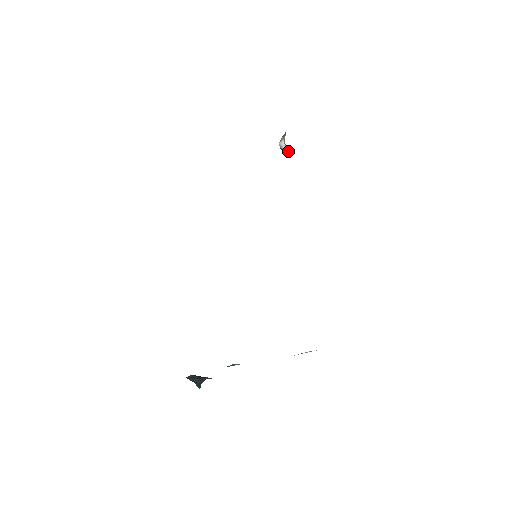
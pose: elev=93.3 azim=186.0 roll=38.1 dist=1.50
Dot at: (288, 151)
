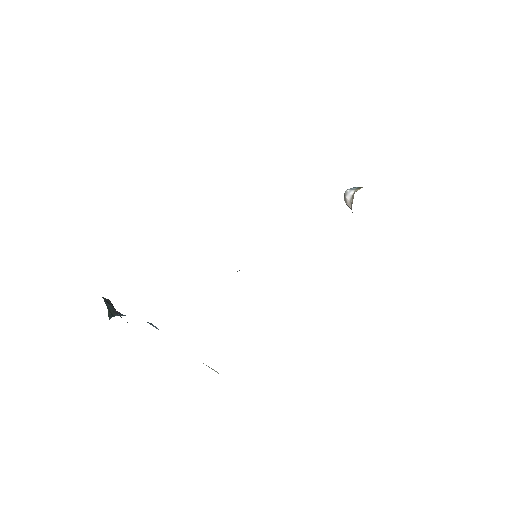
Dot at: (348, 202)
